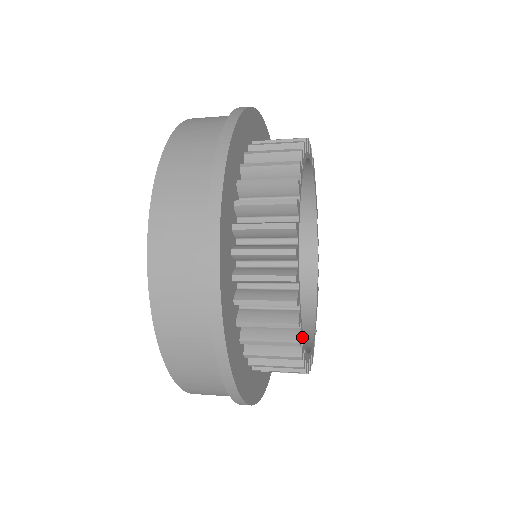
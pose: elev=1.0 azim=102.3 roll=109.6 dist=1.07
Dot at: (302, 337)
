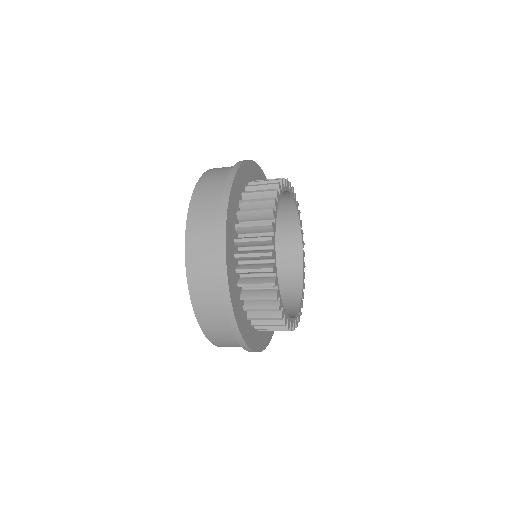
Dot at: (293, 322)
